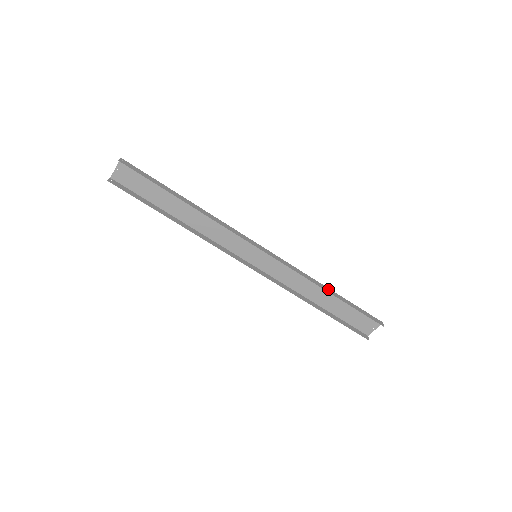
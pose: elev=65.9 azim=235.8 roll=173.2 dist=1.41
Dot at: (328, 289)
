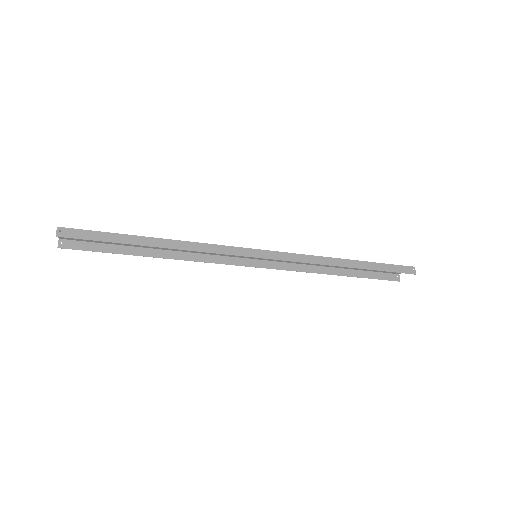
Dot at: (346, 262)
